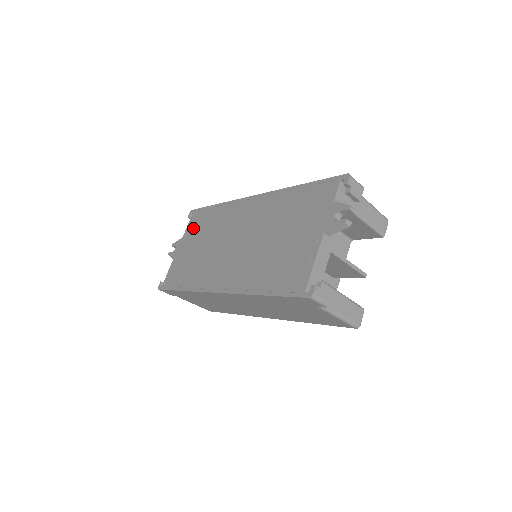
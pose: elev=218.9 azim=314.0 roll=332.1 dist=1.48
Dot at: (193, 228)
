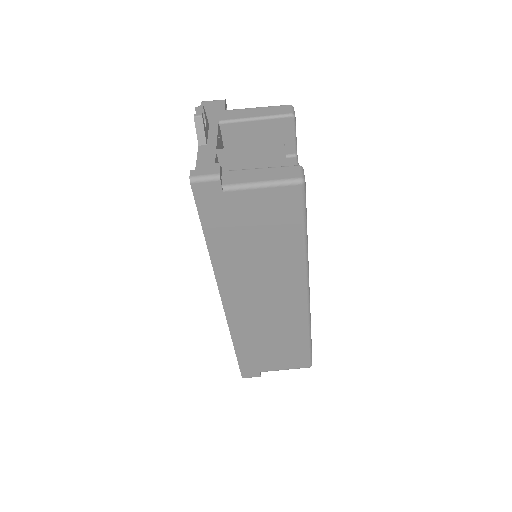
Dot at: occluded
